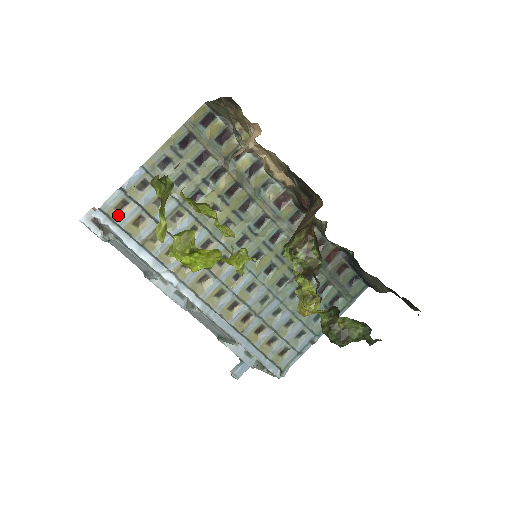
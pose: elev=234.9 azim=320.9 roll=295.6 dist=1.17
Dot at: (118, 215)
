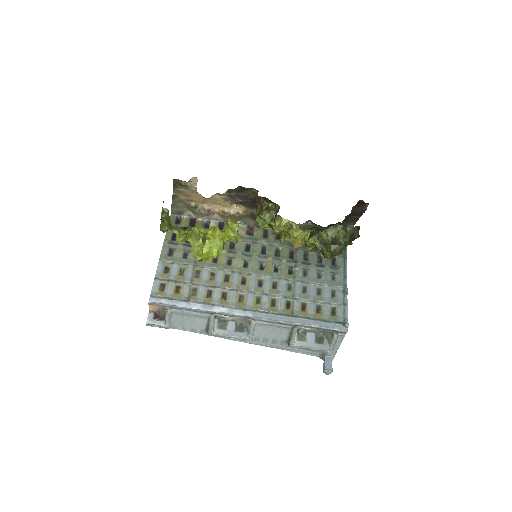
Dot at: (163, 293)
